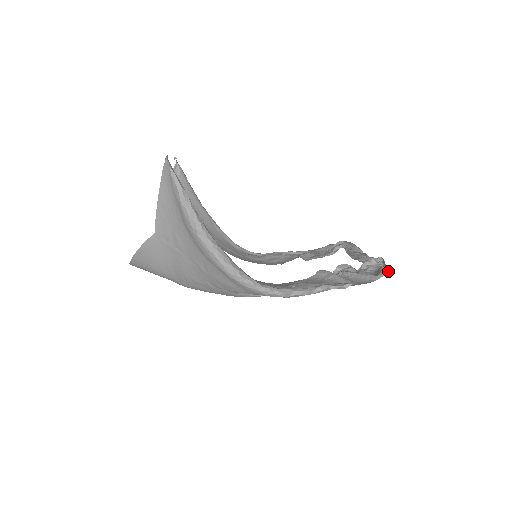
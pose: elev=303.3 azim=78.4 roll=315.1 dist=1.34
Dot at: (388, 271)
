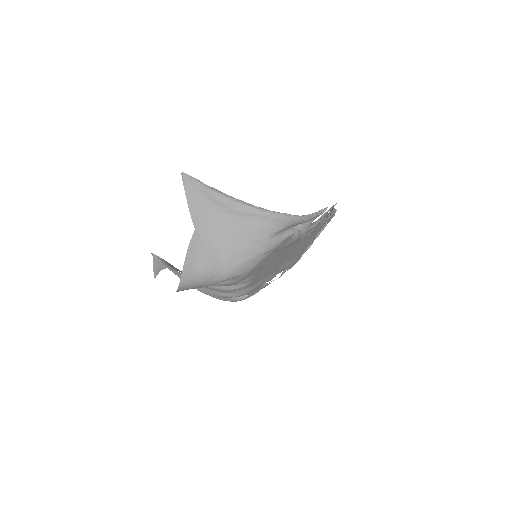
Dot at: occluded
